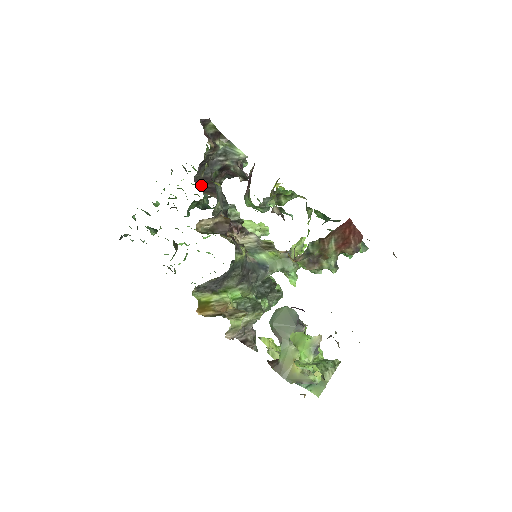
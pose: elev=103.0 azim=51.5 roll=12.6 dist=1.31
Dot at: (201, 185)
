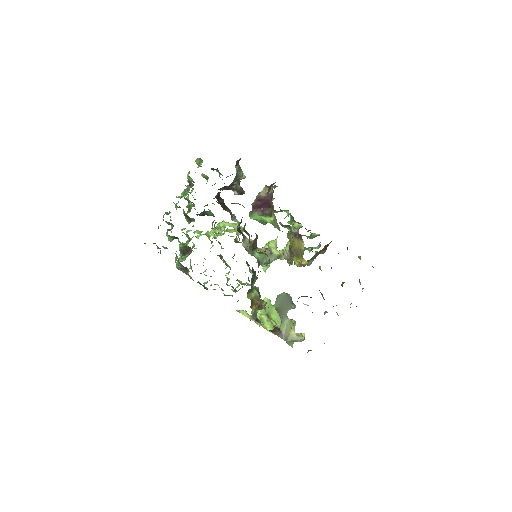
Dot at: (219, 202)
